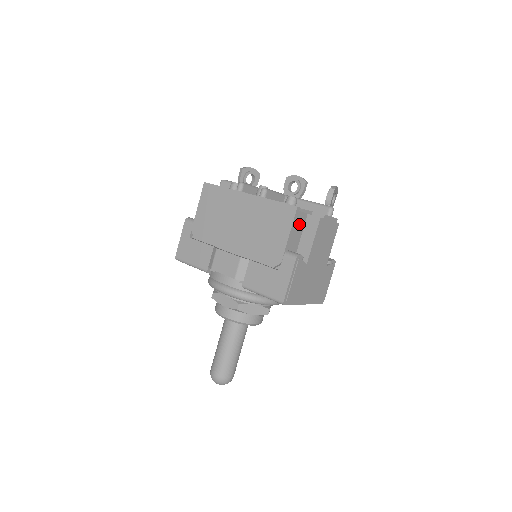
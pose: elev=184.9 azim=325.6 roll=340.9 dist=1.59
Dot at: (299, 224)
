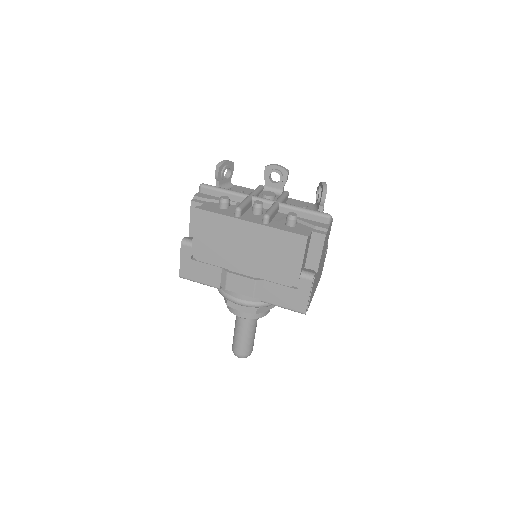
Dot at: (307, 245)
